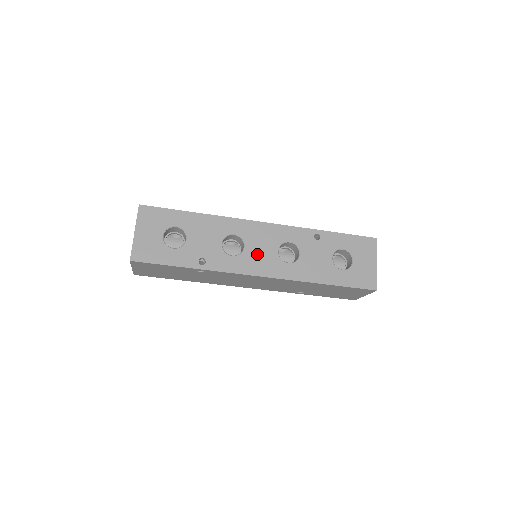
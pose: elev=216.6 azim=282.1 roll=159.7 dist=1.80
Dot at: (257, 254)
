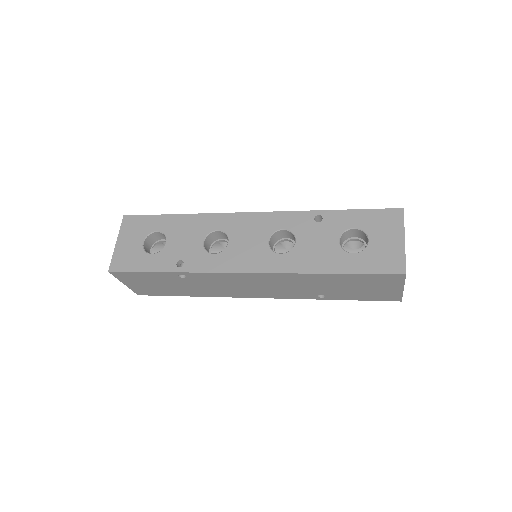
Dot at: (242, 248)
